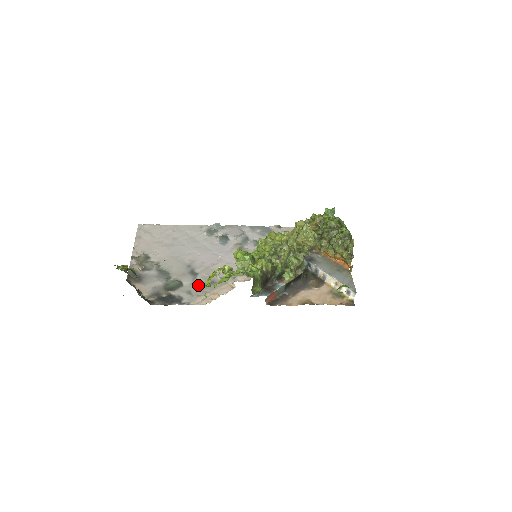
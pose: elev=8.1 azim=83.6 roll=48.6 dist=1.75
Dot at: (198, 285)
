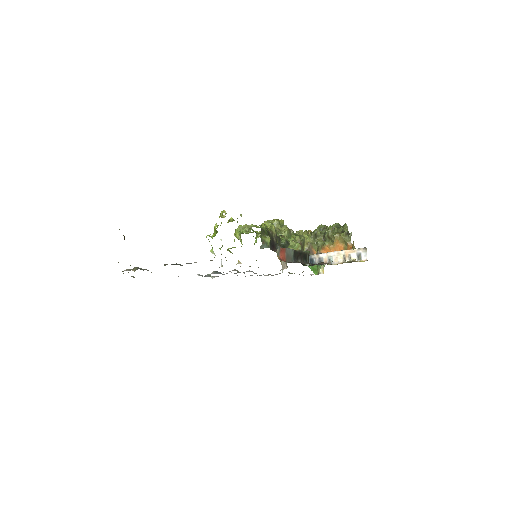
Dot at: occluded
